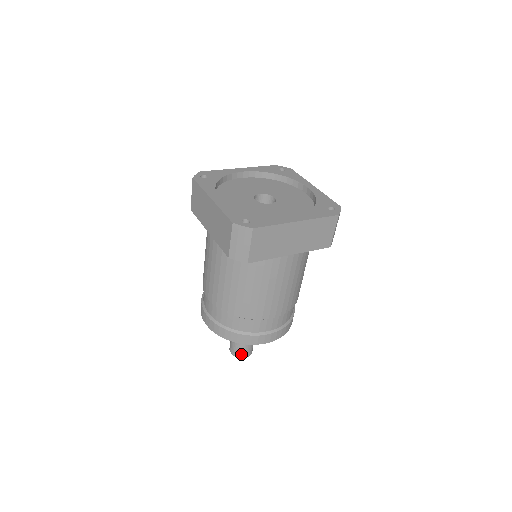
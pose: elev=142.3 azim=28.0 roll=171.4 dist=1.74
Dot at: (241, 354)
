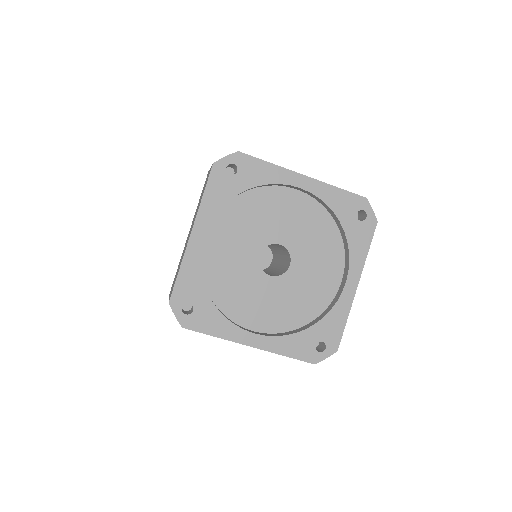
Dot at: occluded
